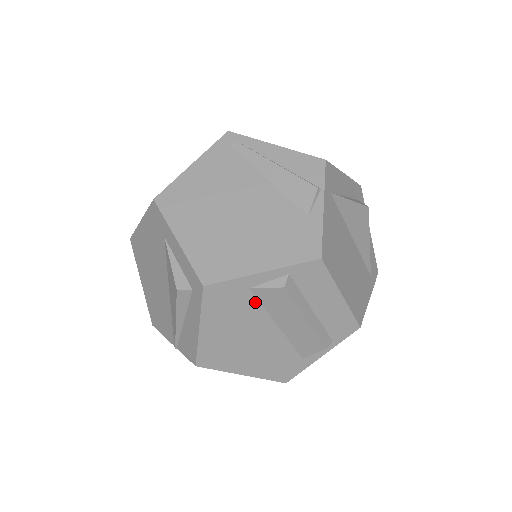
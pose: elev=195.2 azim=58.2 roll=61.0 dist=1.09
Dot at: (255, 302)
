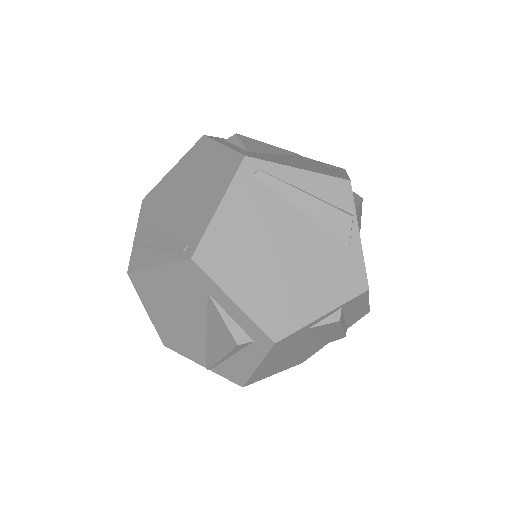
Dot at: (308, 333)
